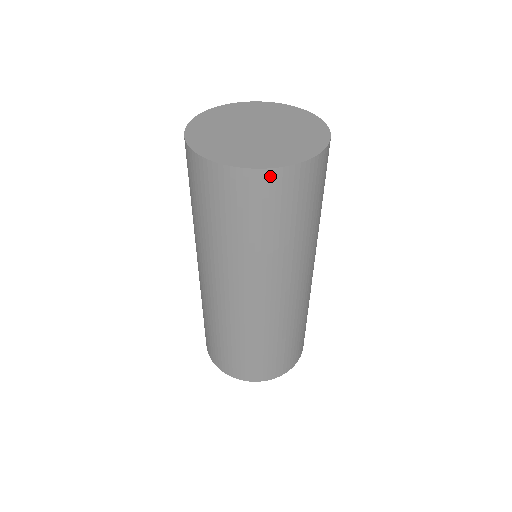
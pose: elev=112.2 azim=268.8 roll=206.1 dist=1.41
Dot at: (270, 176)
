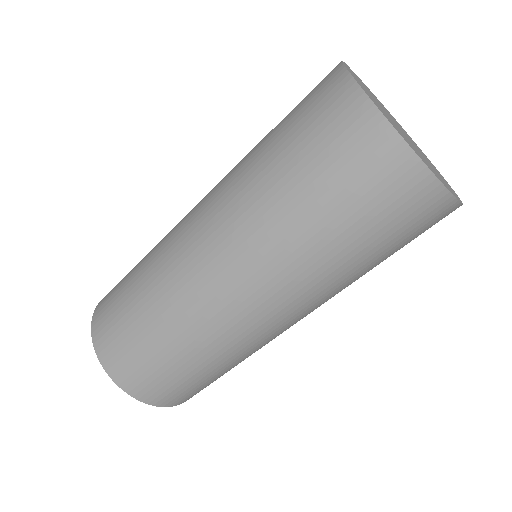
Dot at: (422, 180)
